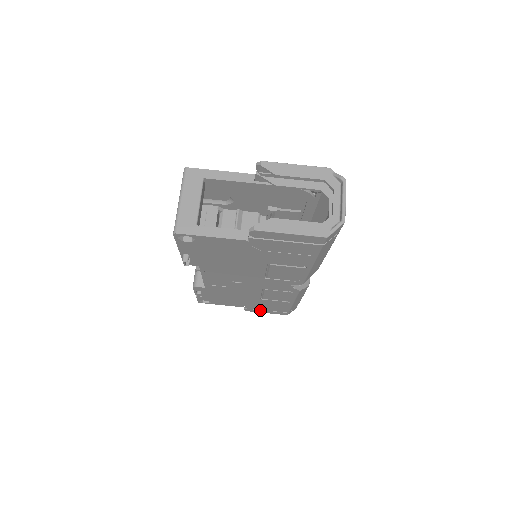
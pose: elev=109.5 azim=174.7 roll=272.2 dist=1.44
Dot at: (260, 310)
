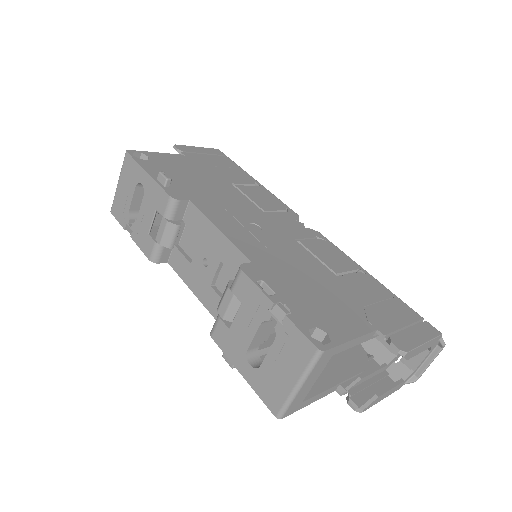
Dot at: occluded
